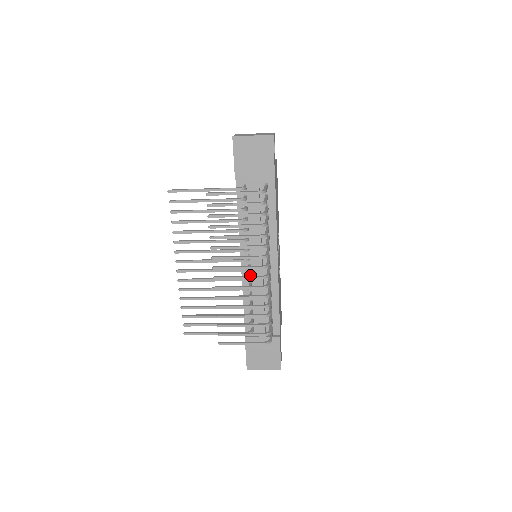
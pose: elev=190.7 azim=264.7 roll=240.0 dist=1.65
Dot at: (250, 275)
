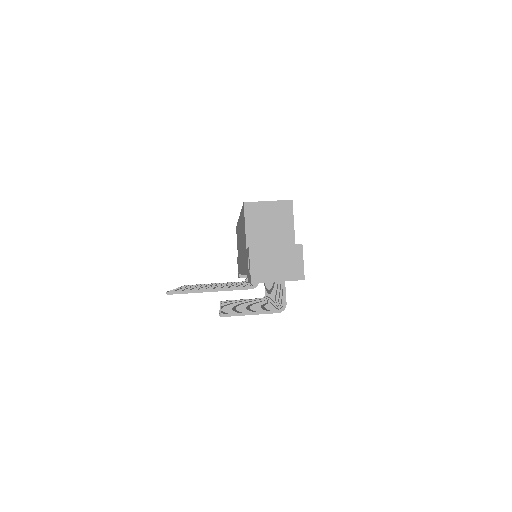
Dot at: occluded
